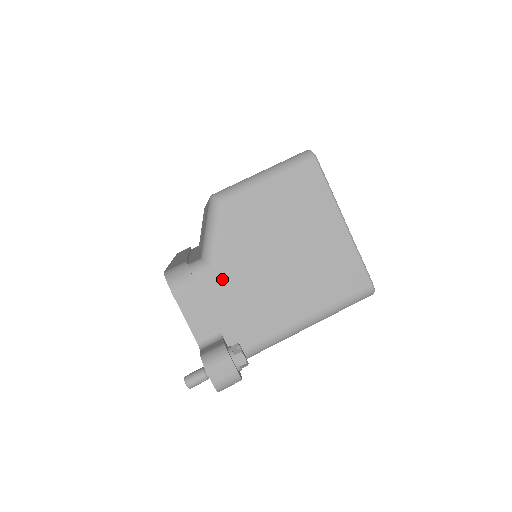
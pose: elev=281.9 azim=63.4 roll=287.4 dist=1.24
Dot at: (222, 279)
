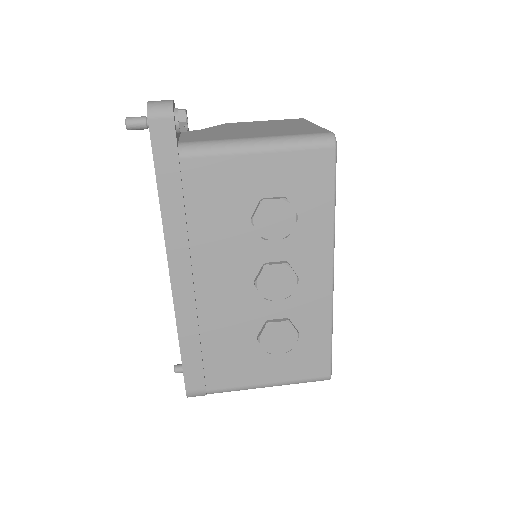
Dot at: (202, 131)
